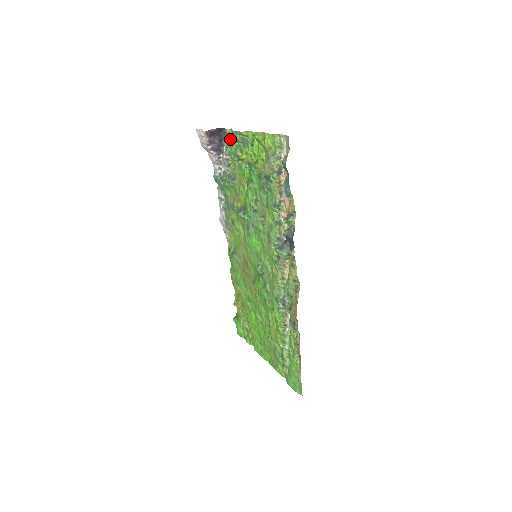
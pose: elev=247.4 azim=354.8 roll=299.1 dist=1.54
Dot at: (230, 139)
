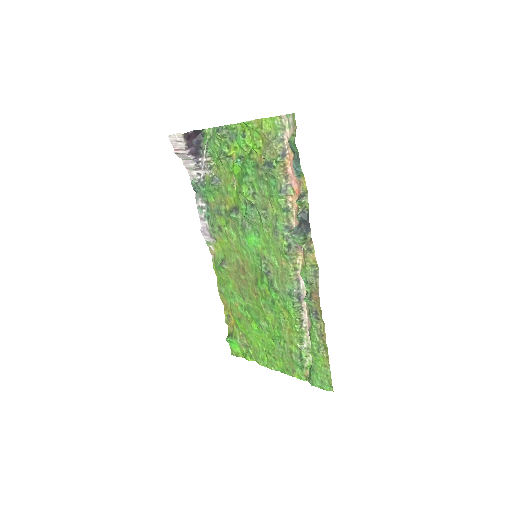
Dot at: (211, 138)
